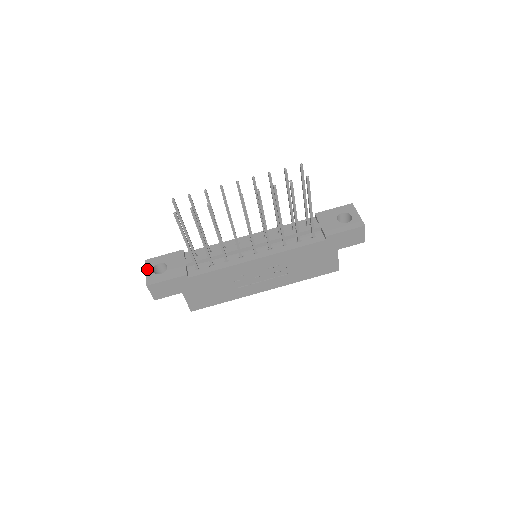
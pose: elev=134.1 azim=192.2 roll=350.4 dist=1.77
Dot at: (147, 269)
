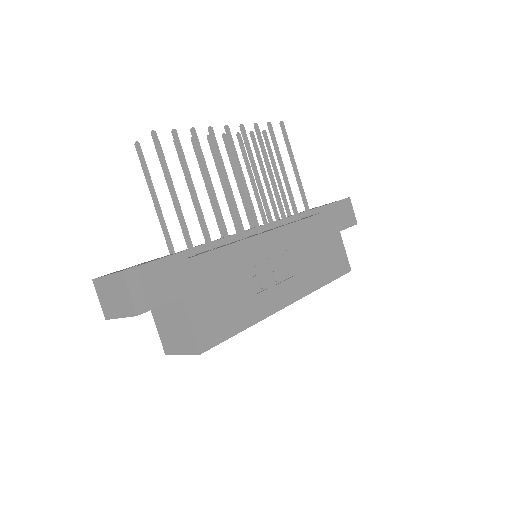
Dot at: (106, 275)
